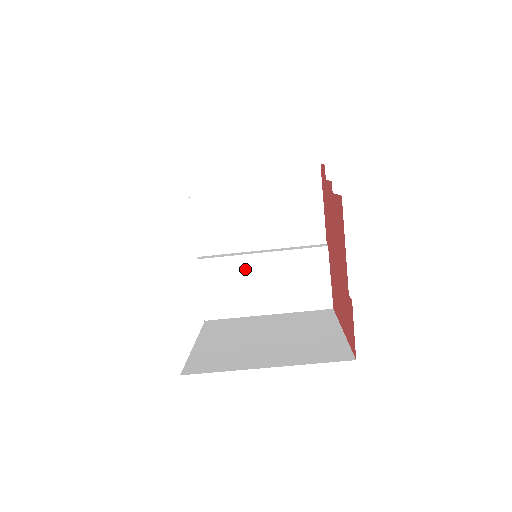
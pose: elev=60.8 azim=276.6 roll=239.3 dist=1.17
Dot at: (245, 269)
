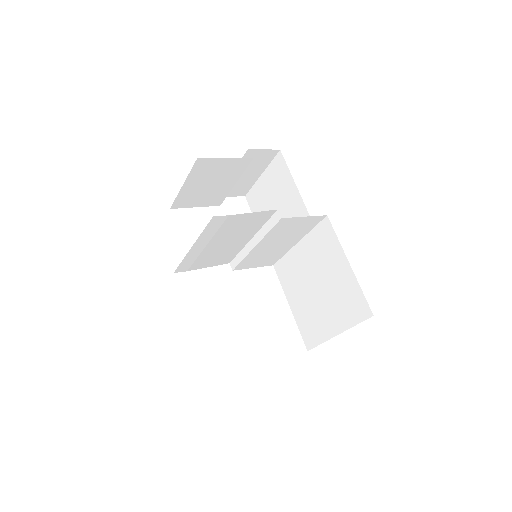
Dot at: (258, 253)
